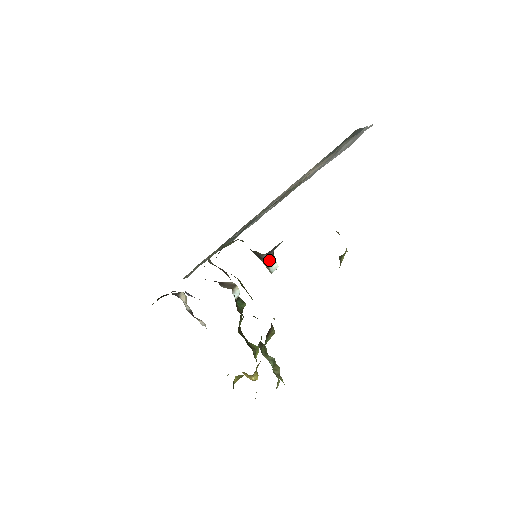
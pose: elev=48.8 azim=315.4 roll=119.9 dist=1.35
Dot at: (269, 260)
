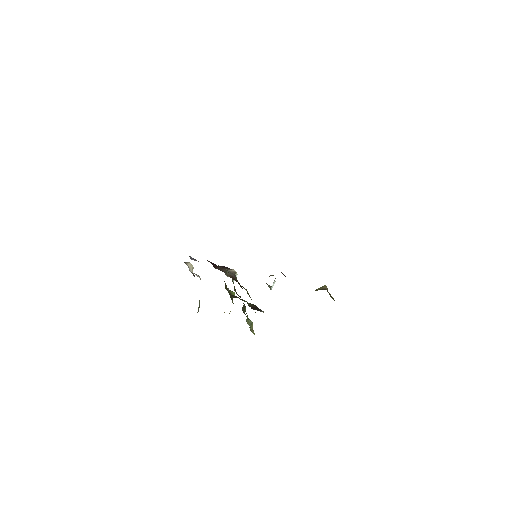
Dot at: occluded
